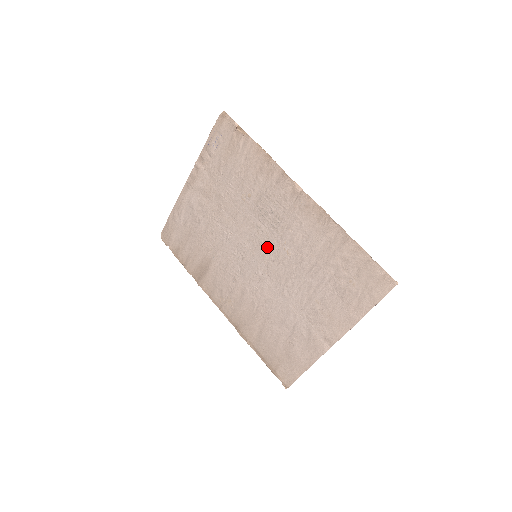
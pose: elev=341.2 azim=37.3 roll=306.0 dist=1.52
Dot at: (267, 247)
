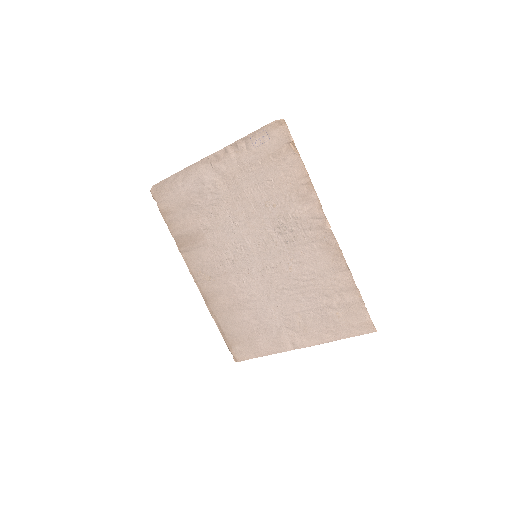
Dot at: (271, 254)
